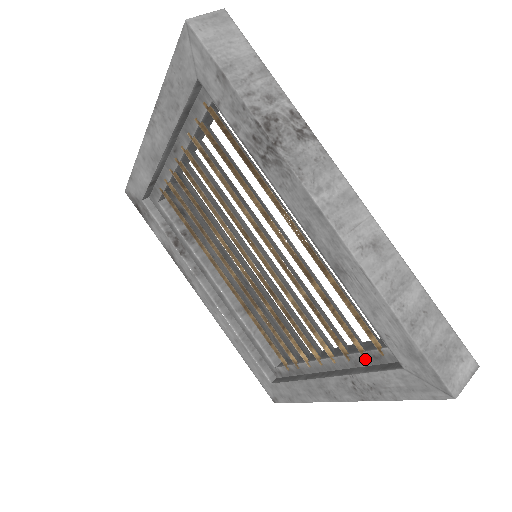
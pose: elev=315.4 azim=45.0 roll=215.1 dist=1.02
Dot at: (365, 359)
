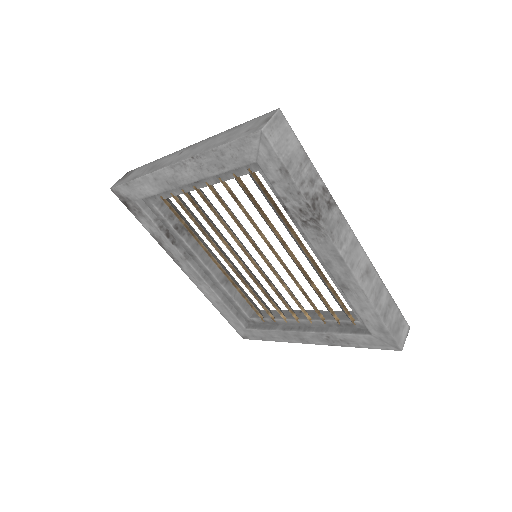
Dot at: (339, 324)
